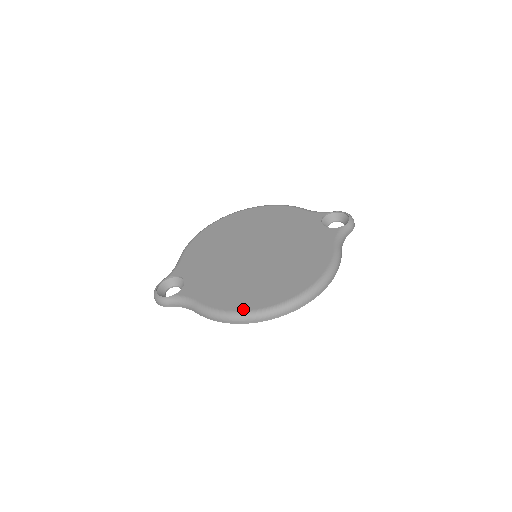
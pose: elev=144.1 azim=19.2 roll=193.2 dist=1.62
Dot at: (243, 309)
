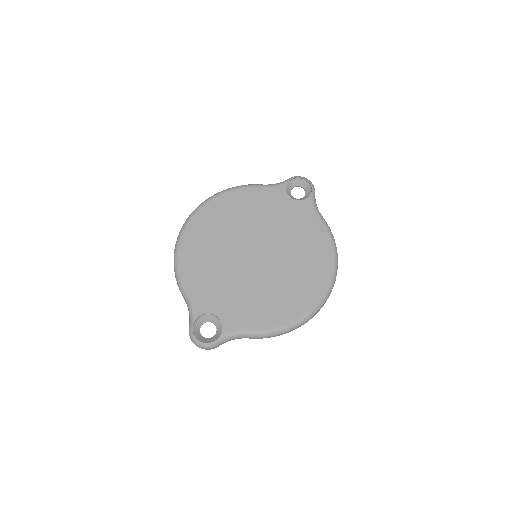
Dot at: (297, 317)
